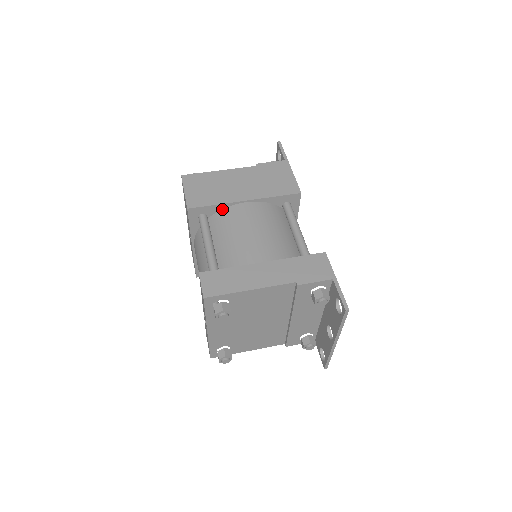
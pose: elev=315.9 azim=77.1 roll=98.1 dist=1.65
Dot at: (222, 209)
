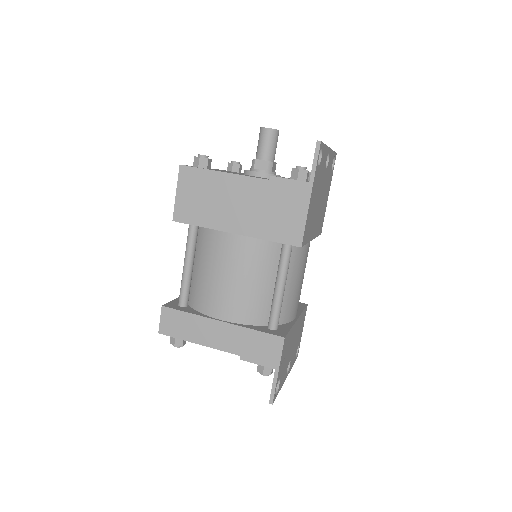
Dot at: occluded
